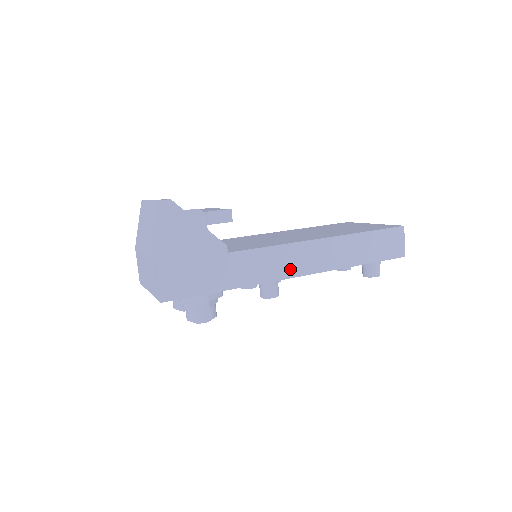
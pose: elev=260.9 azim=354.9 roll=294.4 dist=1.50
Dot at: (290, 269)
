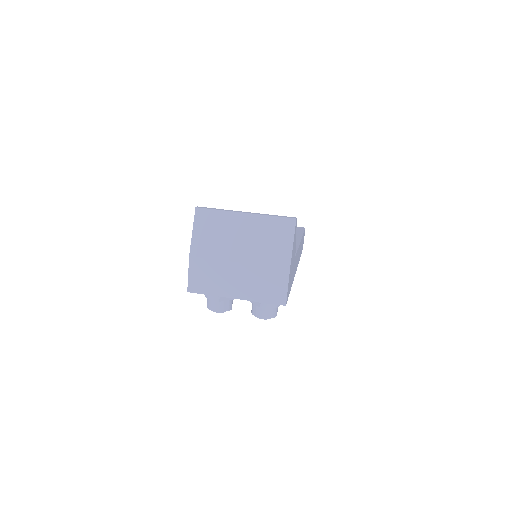
Dot at: (296, 266)
